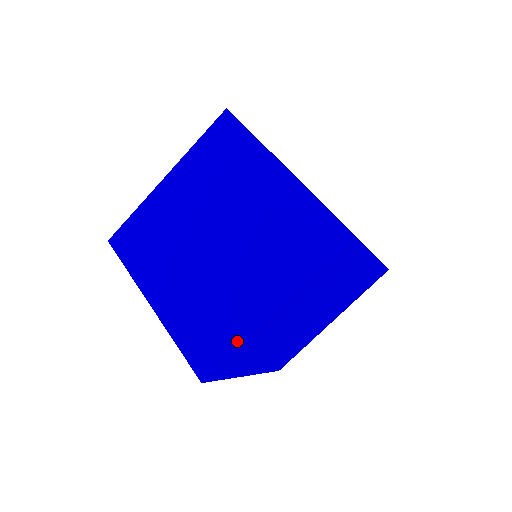
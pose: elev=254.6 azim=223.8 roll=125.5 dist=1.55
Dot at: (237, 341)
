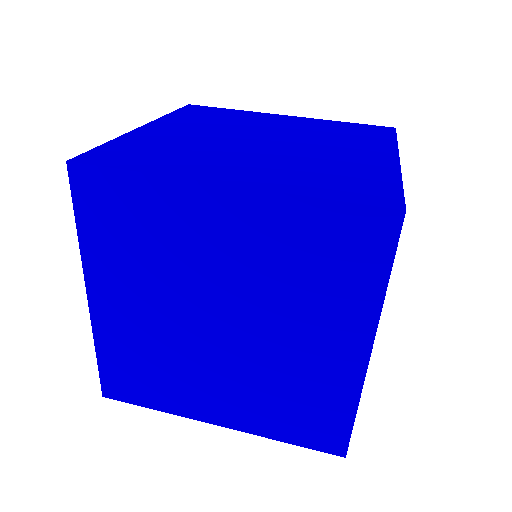
Dot at: (350, 404)
